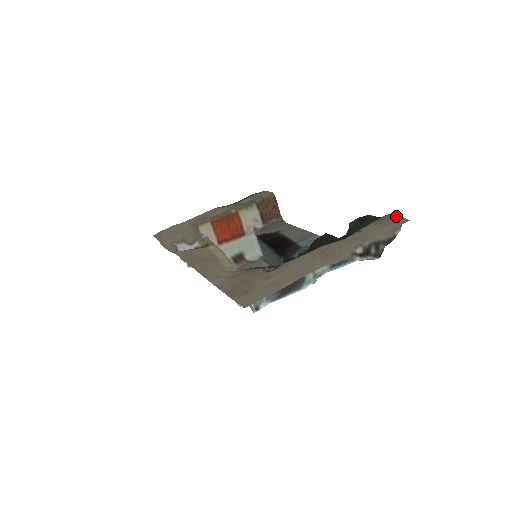
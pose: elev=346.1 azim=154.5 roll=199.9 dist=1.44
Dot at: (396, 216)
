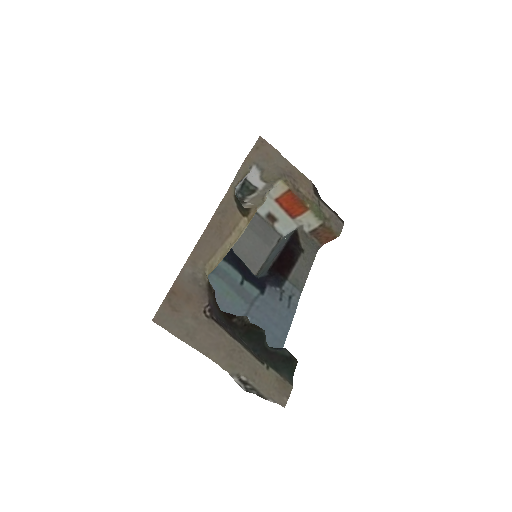
Dot at: (289, 394)
